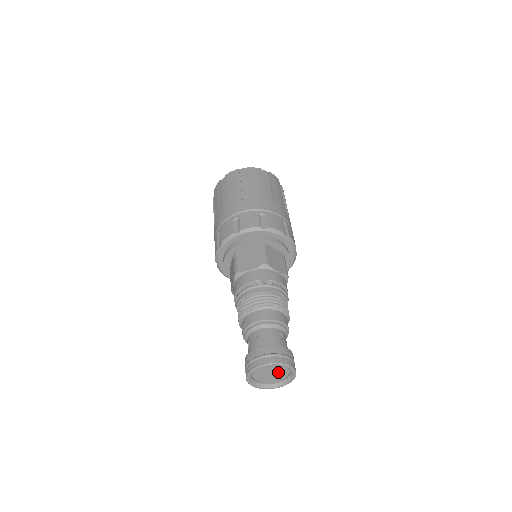
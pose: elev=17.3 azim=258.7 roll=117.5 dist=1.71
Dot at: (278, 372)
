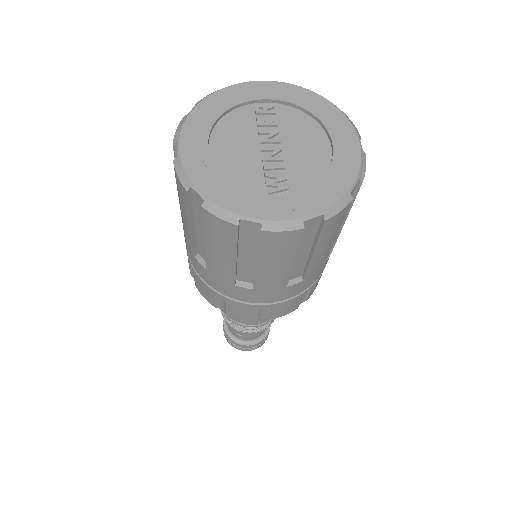
Dot at: occluded
